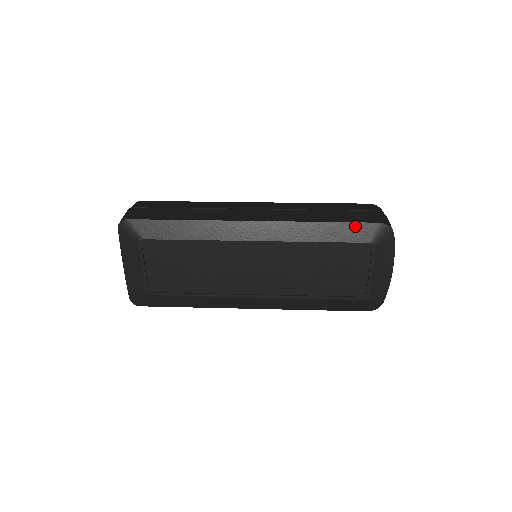
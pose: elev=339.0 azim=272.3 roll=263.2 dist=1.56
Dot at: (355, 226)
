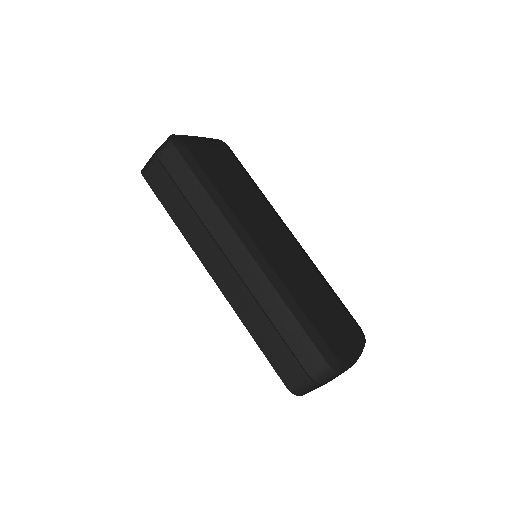
Dot at: (272, 365)
